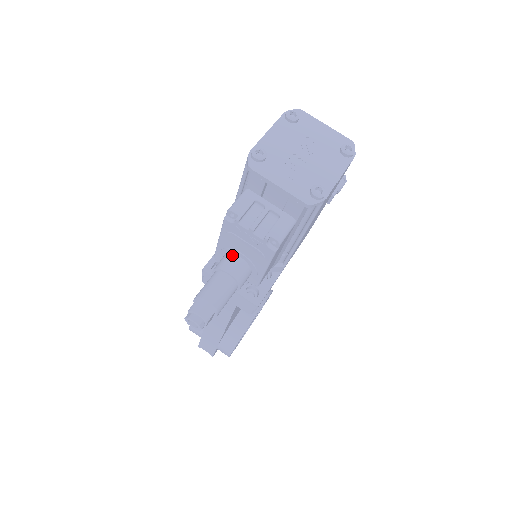
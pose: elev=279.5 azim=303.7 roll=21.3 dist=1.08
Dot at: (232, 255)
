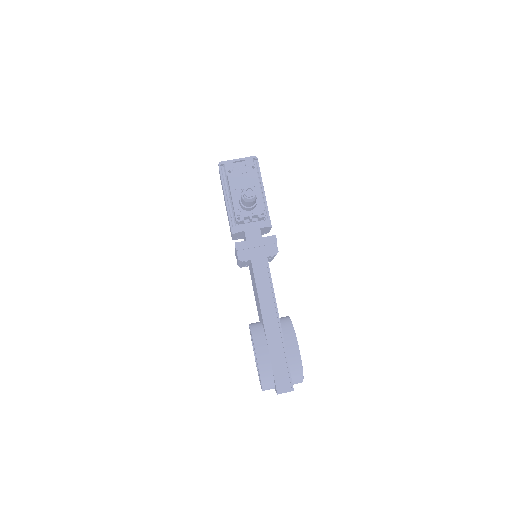
Dot at: occluded
